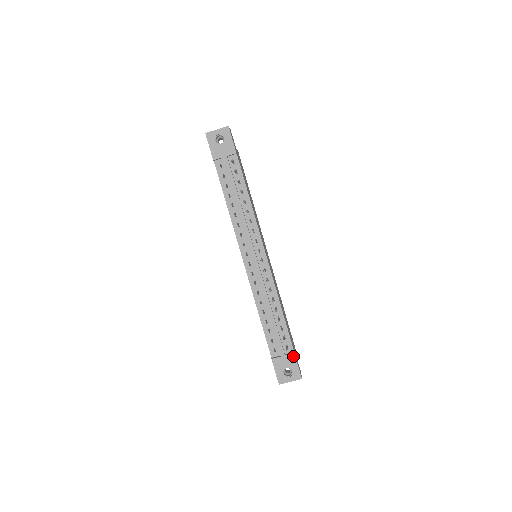
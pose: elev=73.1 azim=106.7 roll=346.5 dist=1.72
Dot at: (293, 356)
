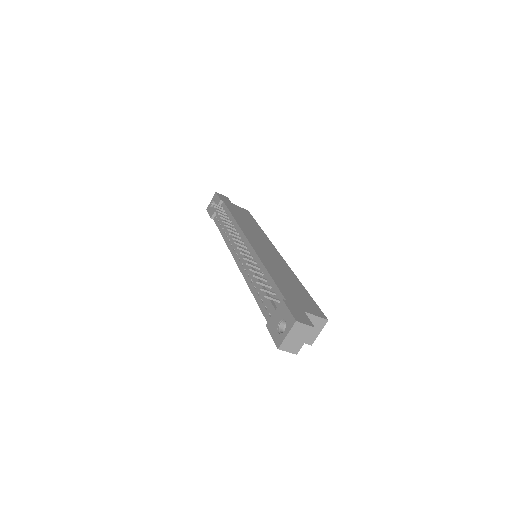
Dot at: (282, 303)
